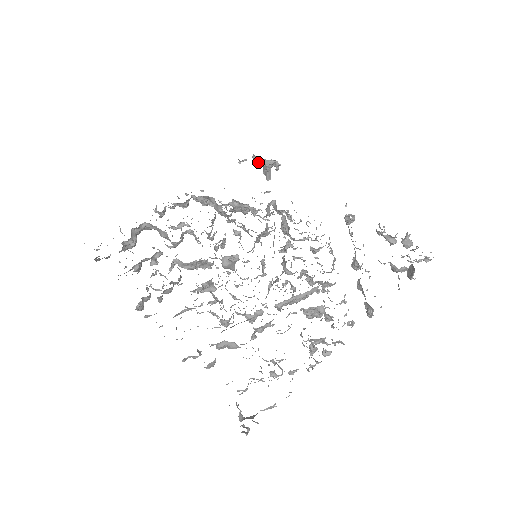
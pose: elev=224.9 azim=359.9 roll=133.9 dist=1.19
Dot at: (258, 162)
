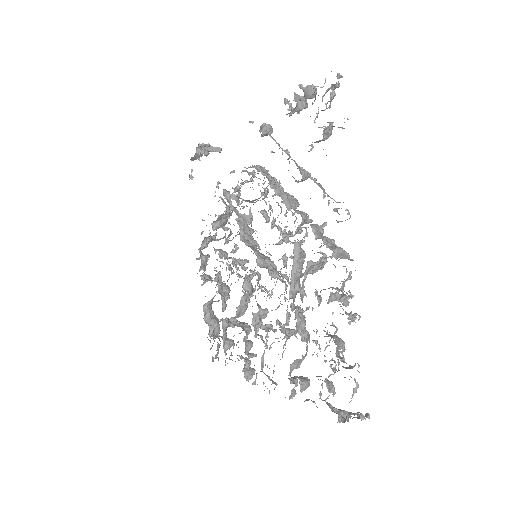
Dot at: occluded
